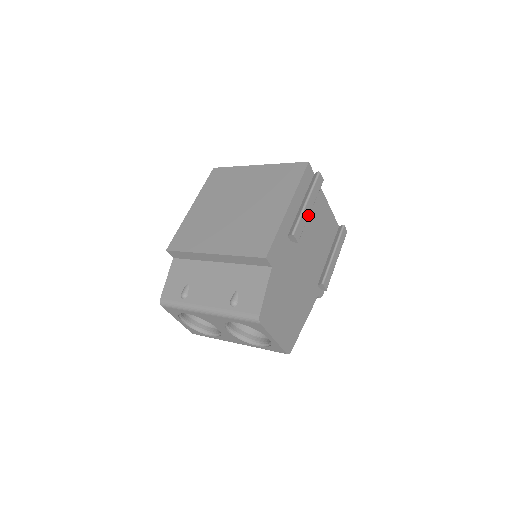
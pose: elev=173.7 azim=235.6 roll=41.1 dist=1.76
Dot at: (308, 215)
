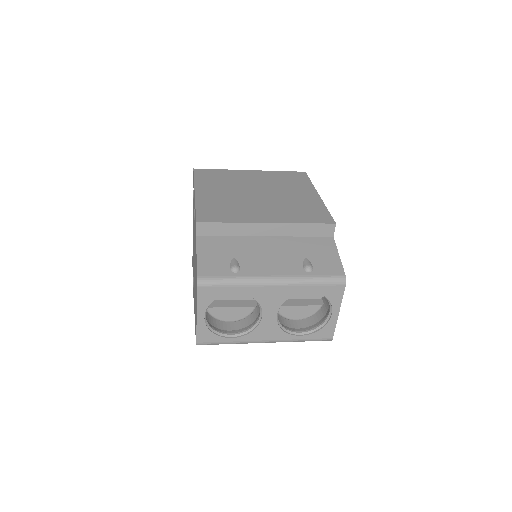
Dot at: occluded
